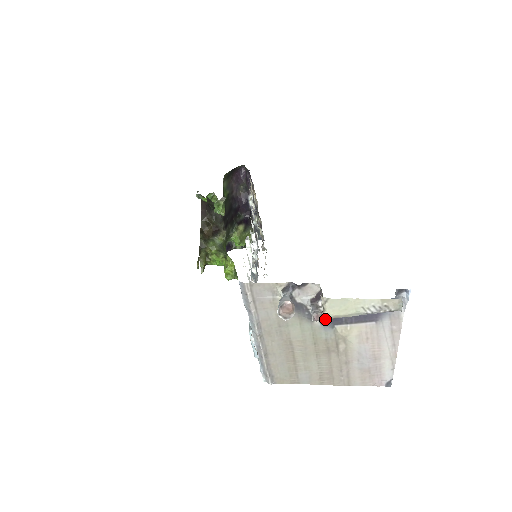
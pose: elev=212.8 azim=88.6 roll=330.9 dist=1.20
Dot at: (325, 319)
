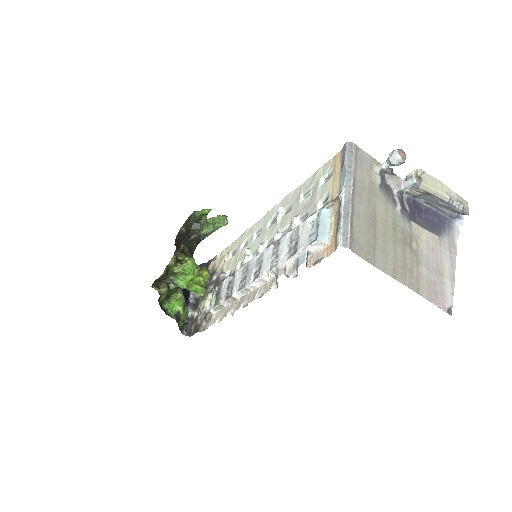
Dot at: (404, 210)
